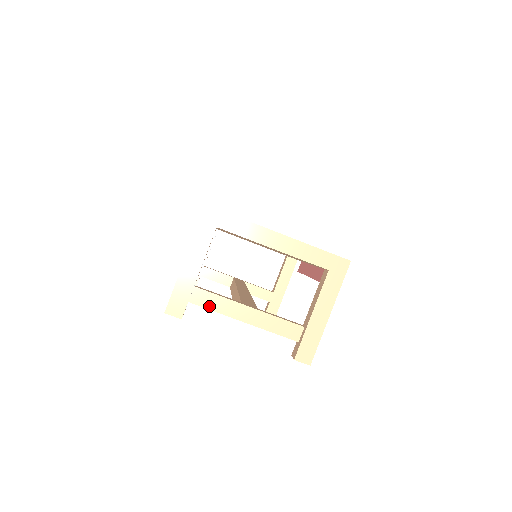
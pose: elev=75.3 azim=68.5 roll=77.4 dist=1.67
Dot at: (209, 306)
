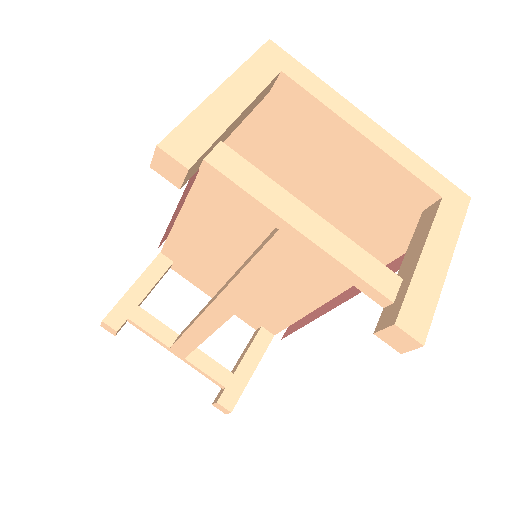
Dot at: (241, 181)
